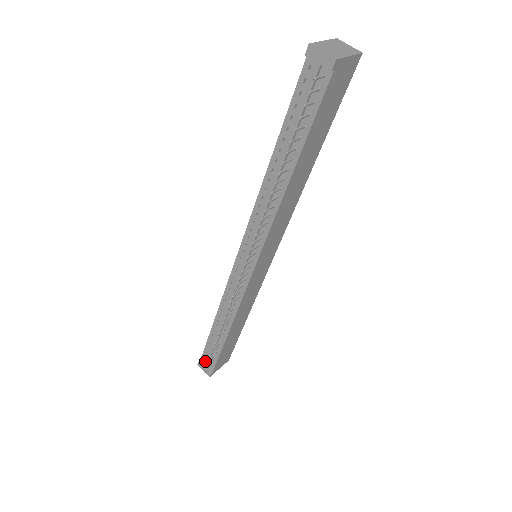
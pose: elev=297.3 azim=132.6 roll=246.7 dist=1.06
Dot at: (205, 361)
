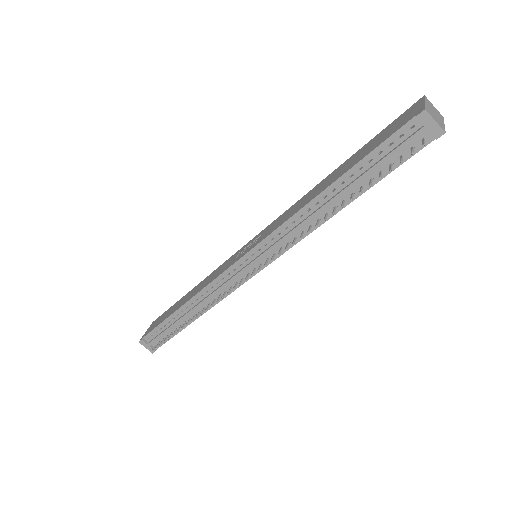
Dot at: (152, 340)
